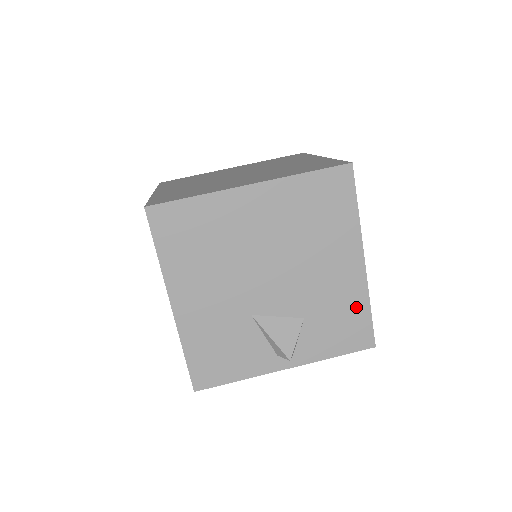
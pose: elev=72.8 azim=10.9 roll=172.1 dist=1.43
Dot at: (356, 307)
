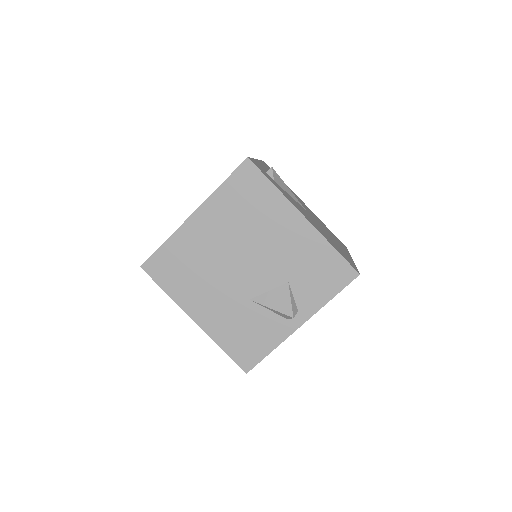
Dot at: (322, 253)
